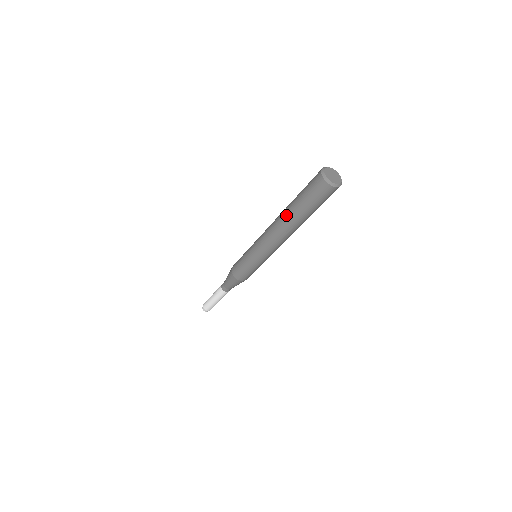
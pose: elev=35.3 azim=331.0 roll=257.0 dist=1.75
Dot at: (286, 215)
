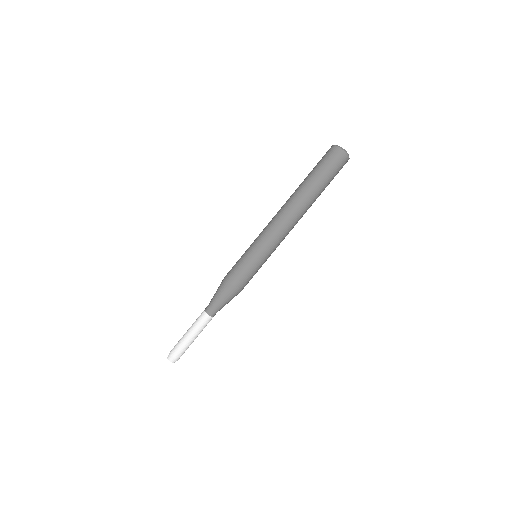
Dot at: occluded
